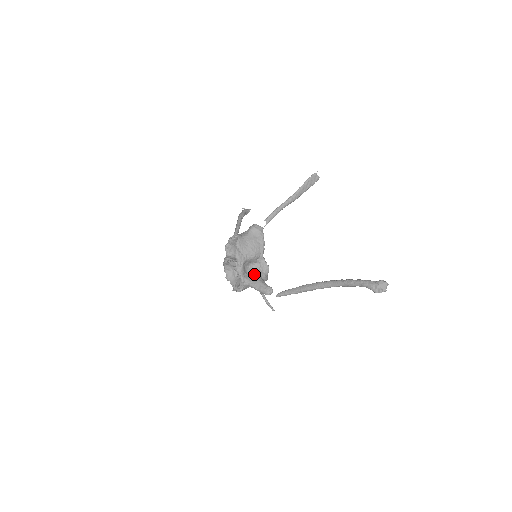
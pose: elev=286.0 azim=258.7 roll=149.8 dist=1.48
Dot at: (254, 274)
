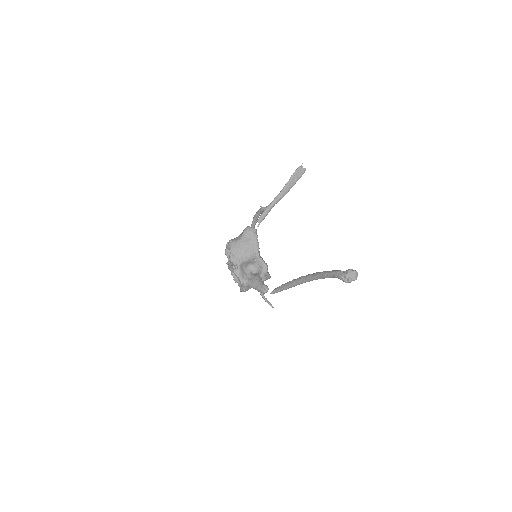
Dot at: (253, 274)
